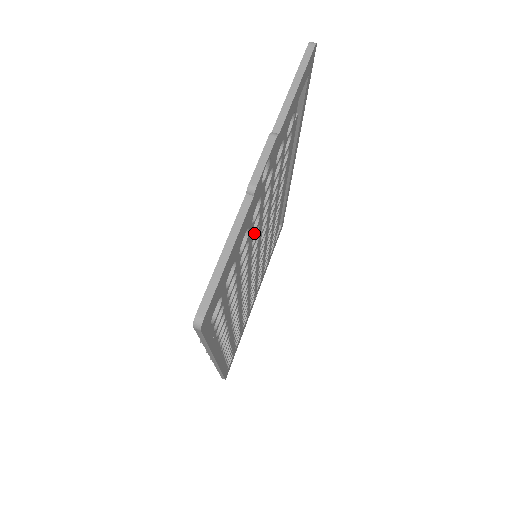
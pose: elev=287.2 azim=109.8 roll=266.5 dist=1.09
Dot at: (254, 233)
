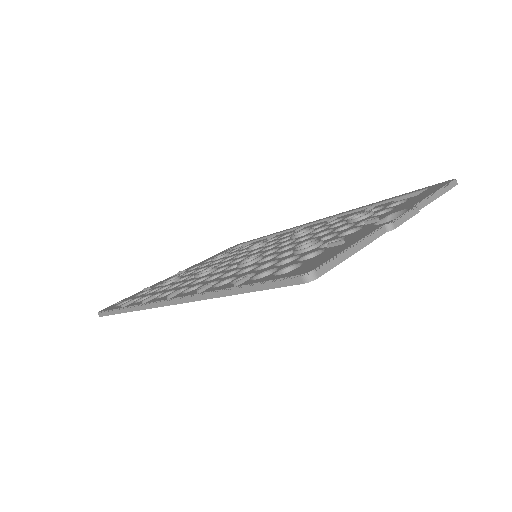
Dot at: occluded
